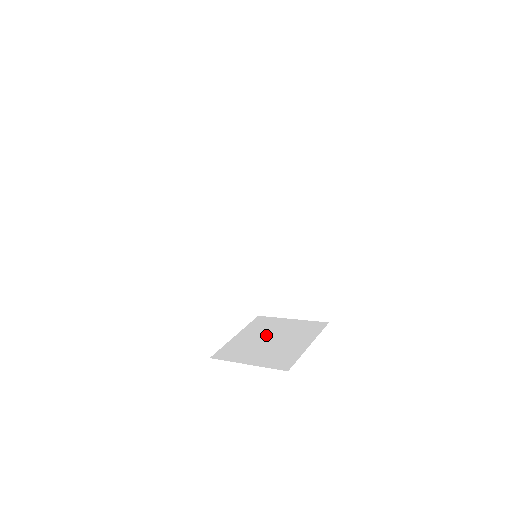
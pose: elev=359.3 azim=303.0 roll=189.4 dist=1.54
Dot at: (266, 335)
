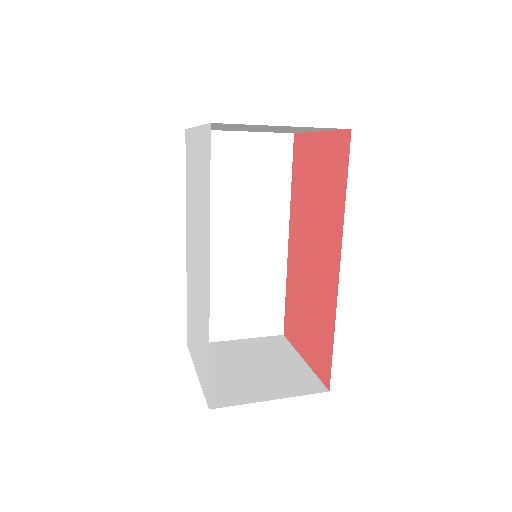
Dot at: (238, 363)
